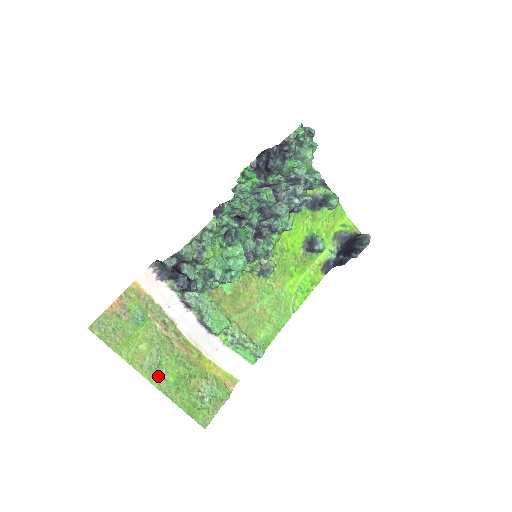
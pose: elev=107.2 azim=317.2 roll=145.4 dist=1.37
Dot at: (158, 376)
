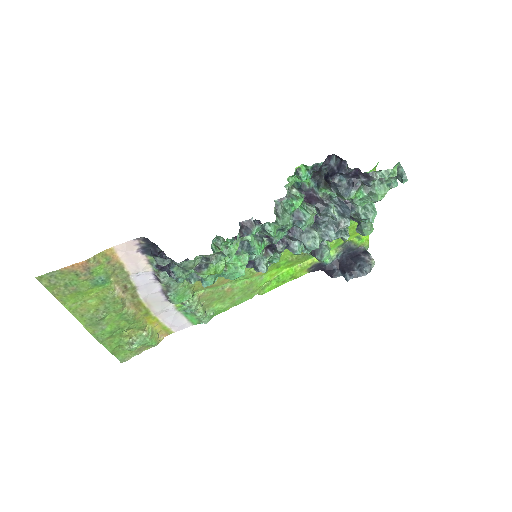
Dot at: (96, 325)
